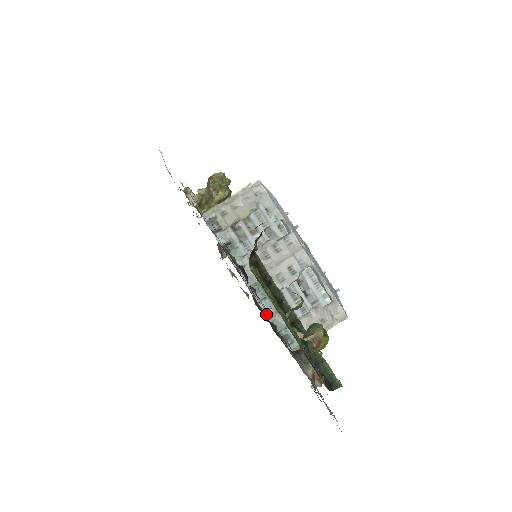
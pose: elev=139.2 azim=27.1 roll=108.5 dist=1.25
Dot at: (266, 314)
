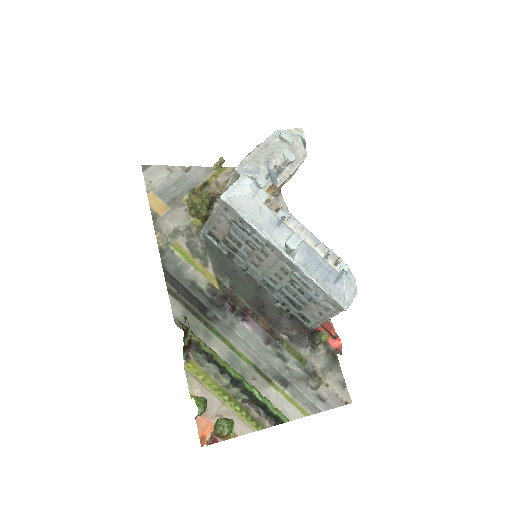
Dot at: (279, 304)
